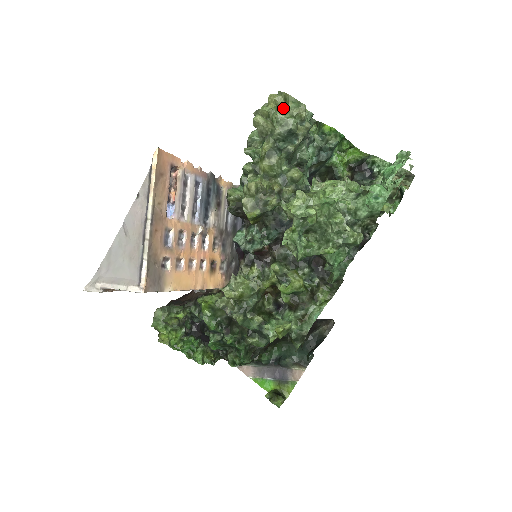
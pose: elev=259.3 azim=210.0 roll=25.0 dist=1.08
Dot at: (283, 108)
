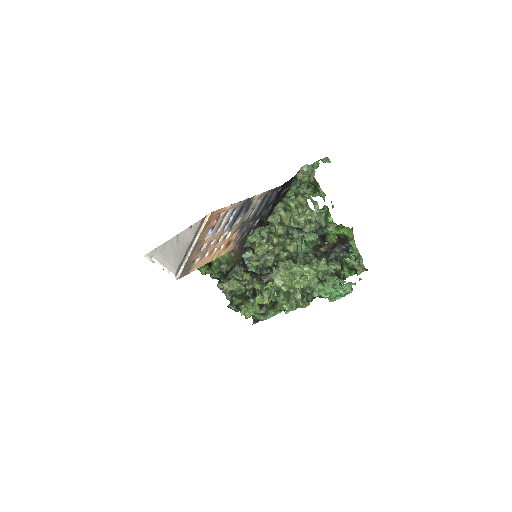
Dot at: (304, 207)
